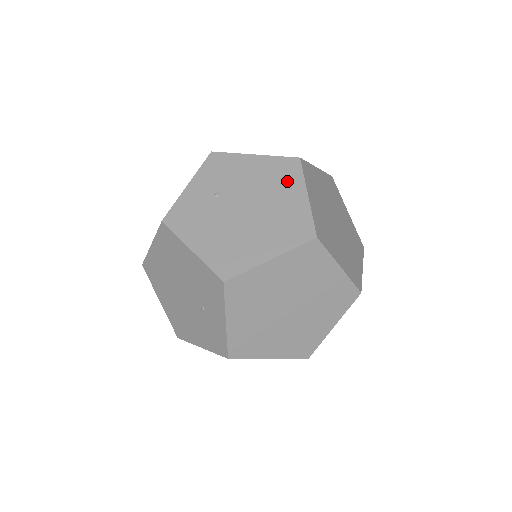
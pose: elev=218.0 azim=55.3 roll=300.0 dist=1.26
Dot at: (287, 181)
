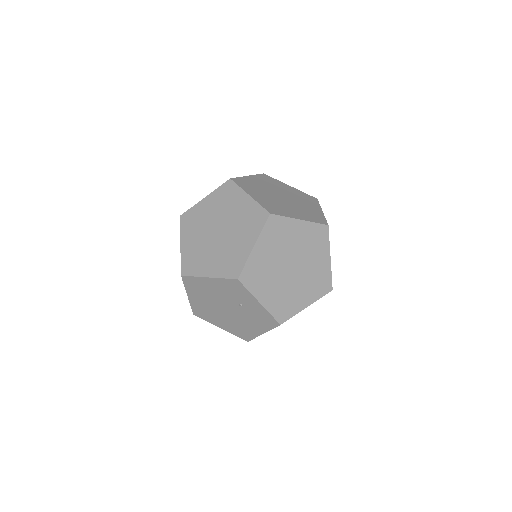
Dot at: occluded
